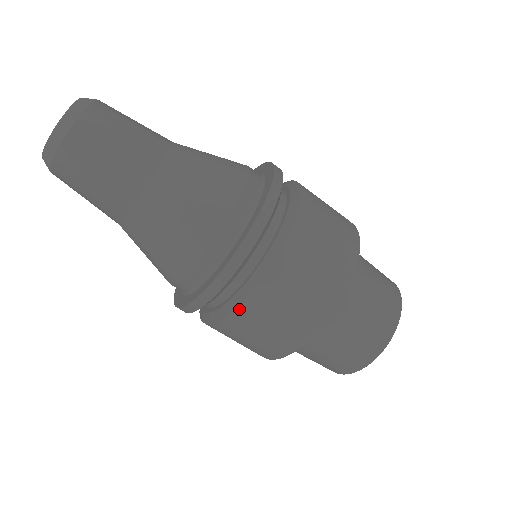
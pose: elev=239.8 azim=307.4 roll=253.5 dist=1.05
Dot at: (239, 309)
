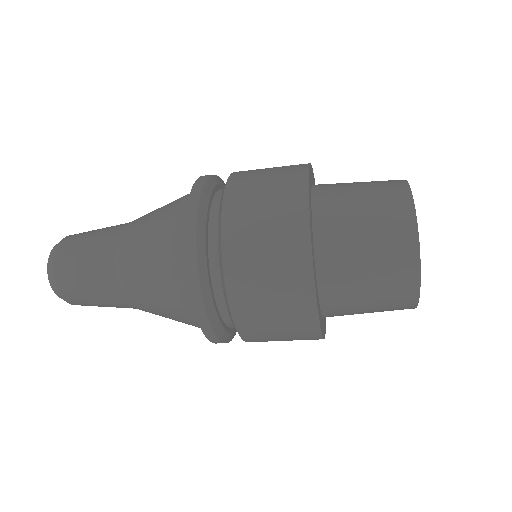
Dot at: (242, 334)
